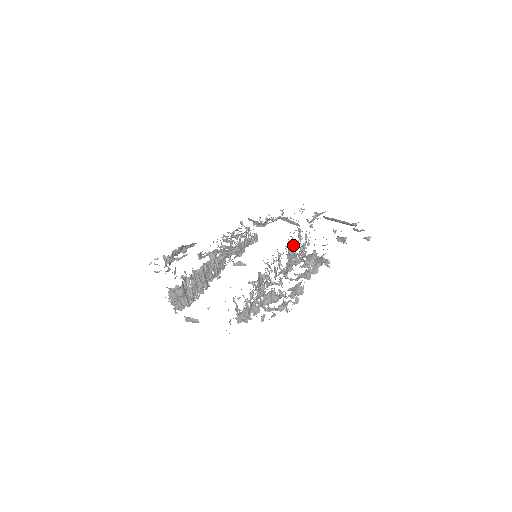
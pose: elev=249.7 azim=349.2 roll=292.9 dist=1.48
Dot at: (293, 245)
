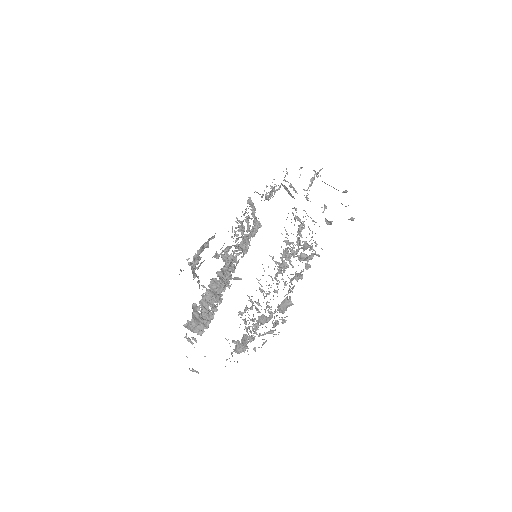
Dot at: occluded
